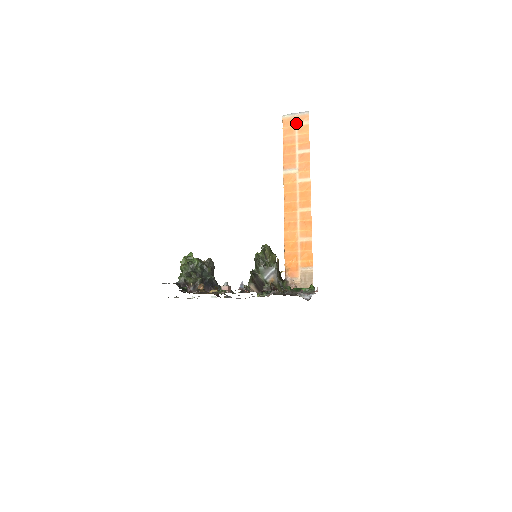
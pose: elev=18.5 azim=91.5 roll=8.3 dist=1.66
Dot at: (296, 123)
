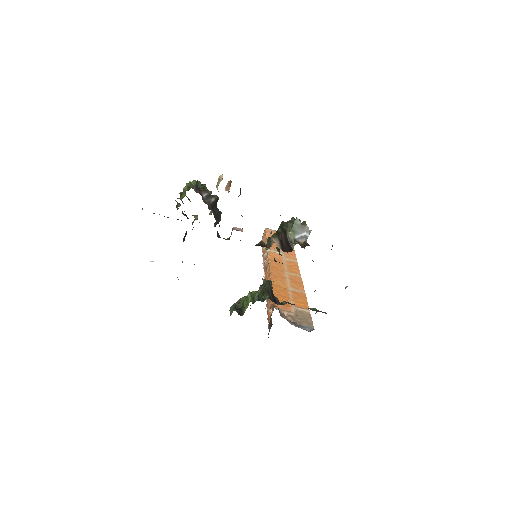
Dot at: occluded
